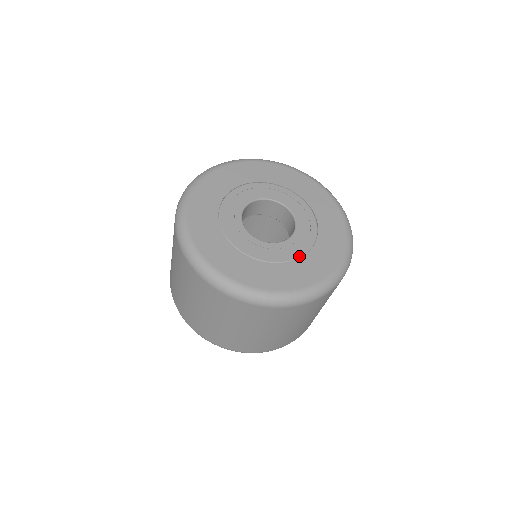
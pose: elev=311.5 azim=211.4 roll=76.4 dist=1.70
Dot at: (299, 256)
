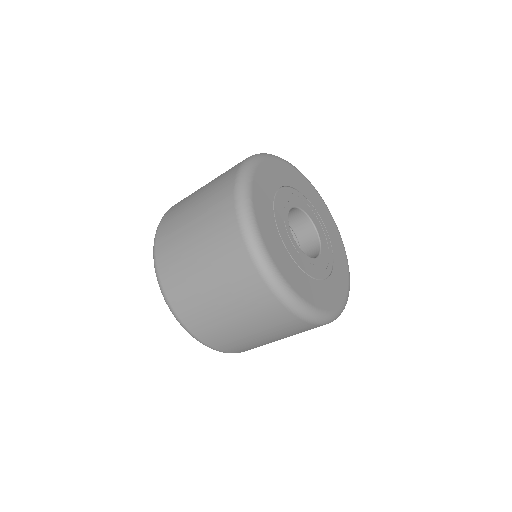
Dot at: (333, 259)
